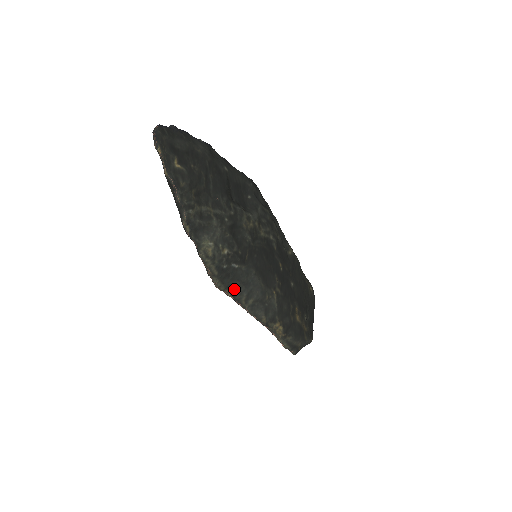
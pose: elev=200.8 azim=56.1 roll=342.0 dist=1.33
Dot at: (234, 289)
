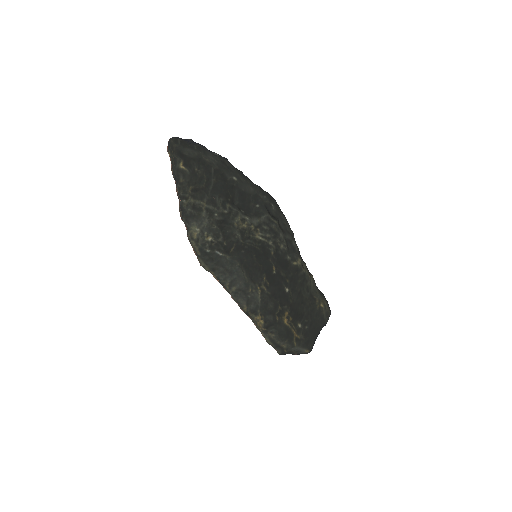
Dot at: (219, 273)
